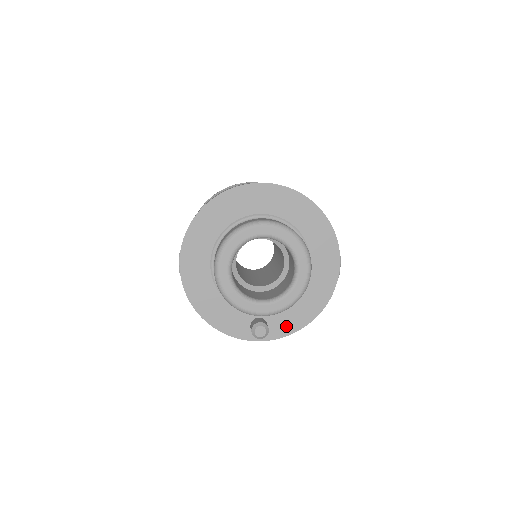
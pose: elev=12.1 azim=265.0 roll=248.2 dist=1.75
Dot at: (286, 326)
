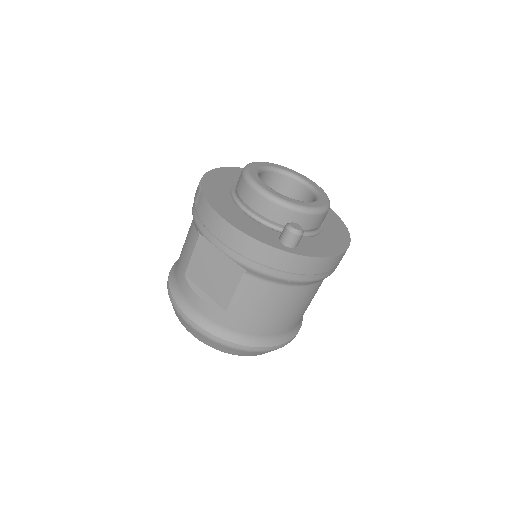
Dot at: (316, 250)
